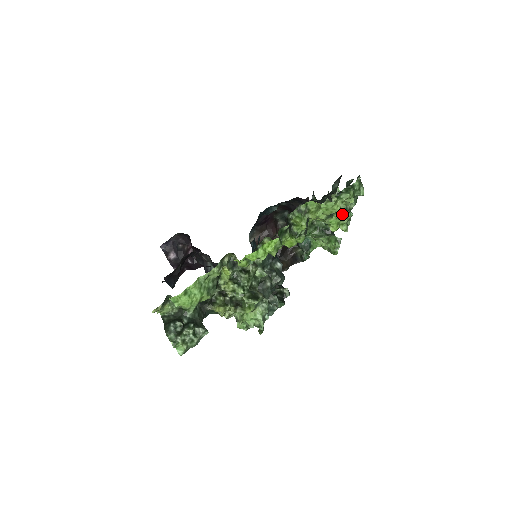
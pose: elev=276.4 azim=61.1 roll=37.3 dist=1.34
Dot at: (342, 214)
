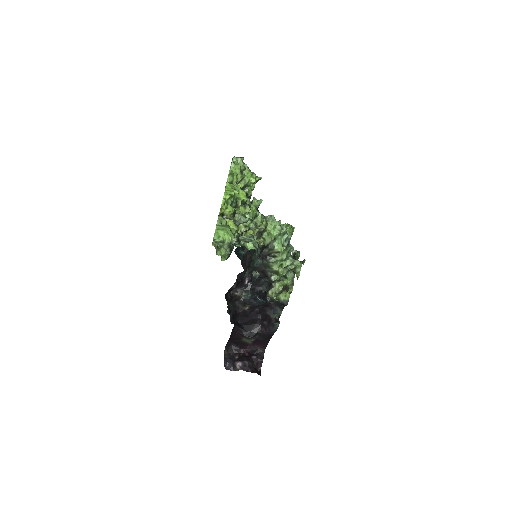
Dot at: (246, 170)
